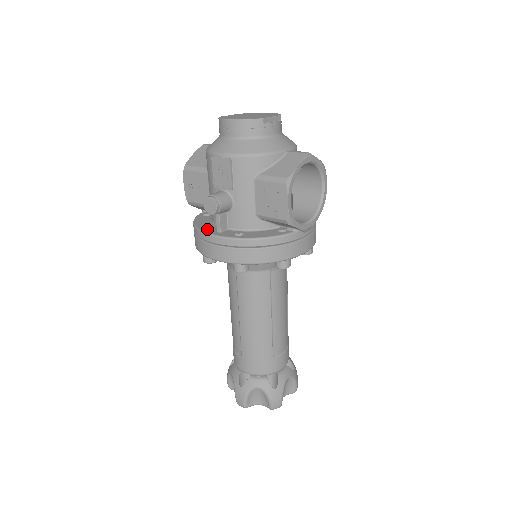
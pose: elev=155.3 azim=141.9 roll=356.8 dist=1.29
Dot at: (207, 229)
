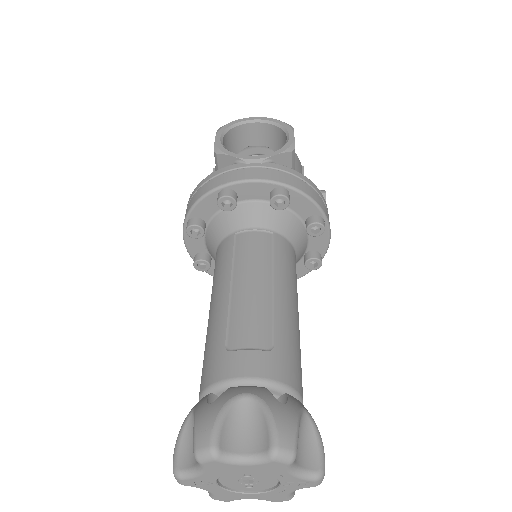
Dot at: occluded
